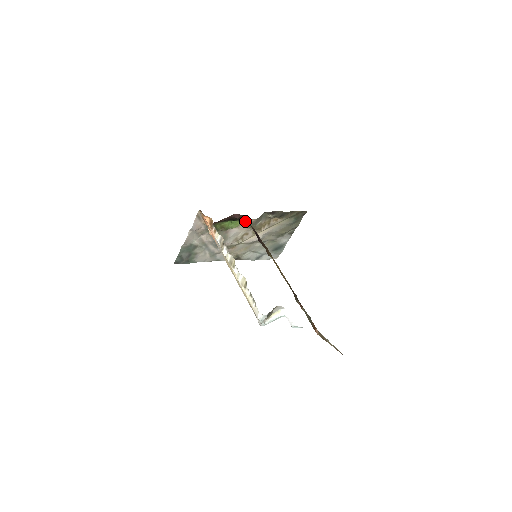
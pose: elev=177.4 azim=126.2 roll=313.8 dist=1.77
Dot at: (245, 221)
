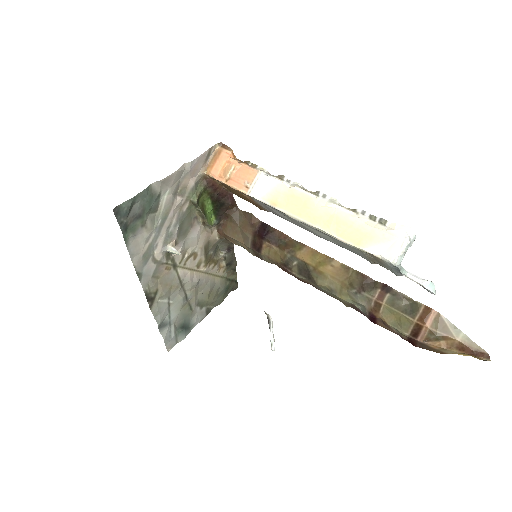
Dot at: (211, 230)
